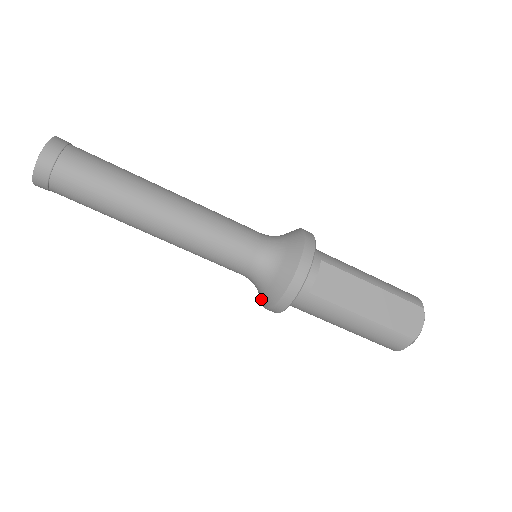
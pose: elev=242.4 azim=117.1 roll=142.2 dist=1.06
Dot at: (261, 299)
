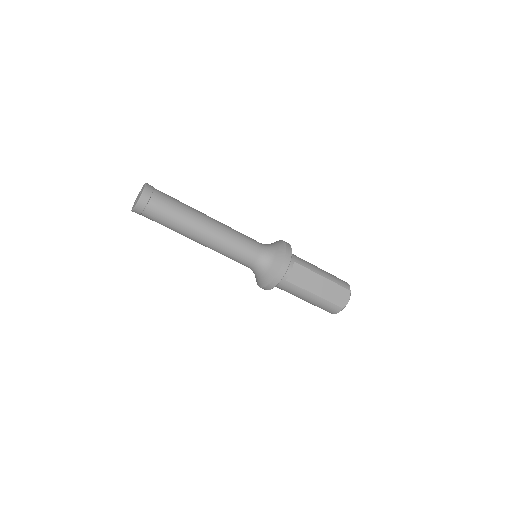
Dot at: (257, 281)
